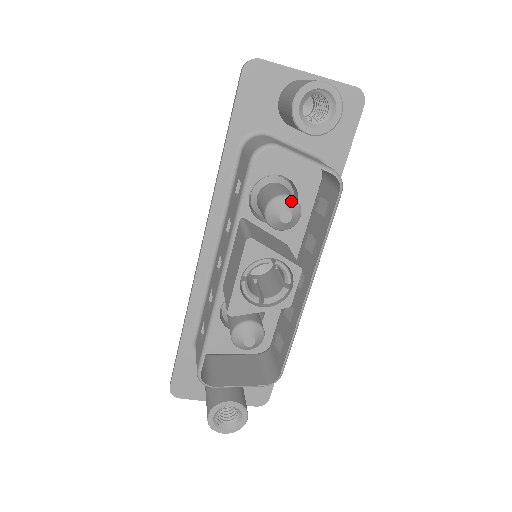
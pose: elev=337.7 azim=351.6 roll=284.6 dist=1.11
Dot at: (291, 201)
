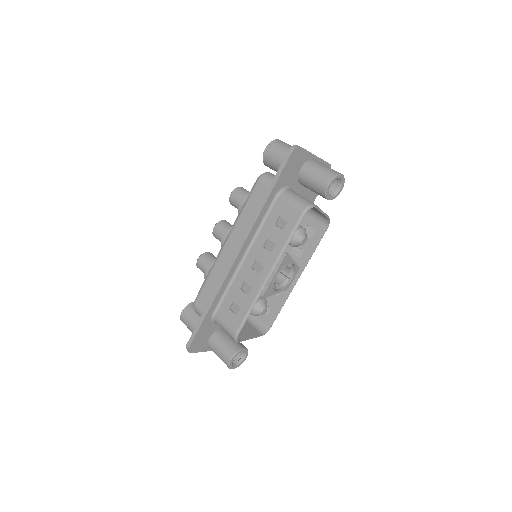
Dot at: (305, 232)
